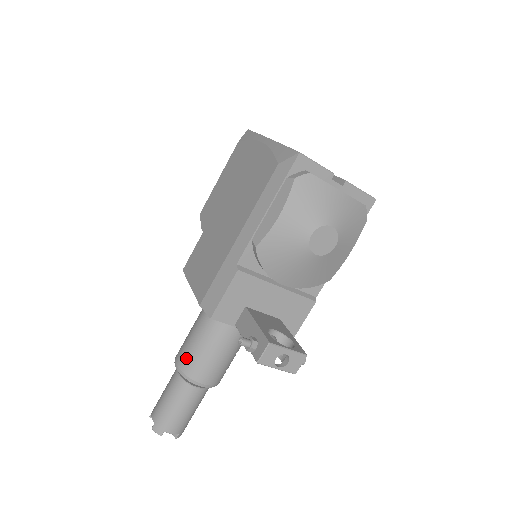
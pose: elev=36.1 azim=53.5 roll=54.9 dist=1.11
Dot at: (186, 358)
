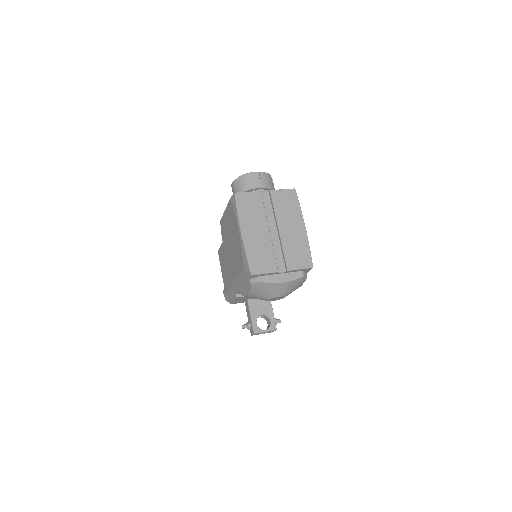
Dot at: occluded
